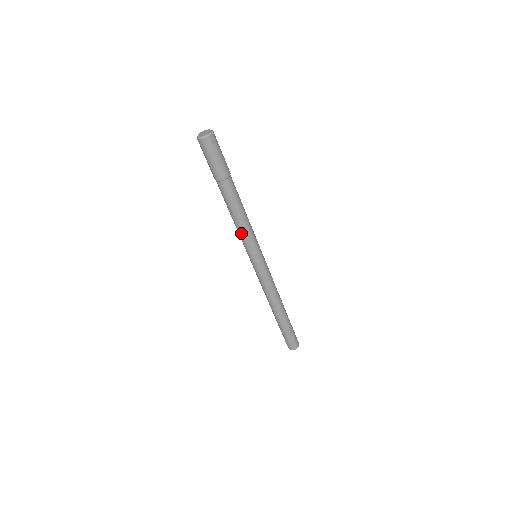
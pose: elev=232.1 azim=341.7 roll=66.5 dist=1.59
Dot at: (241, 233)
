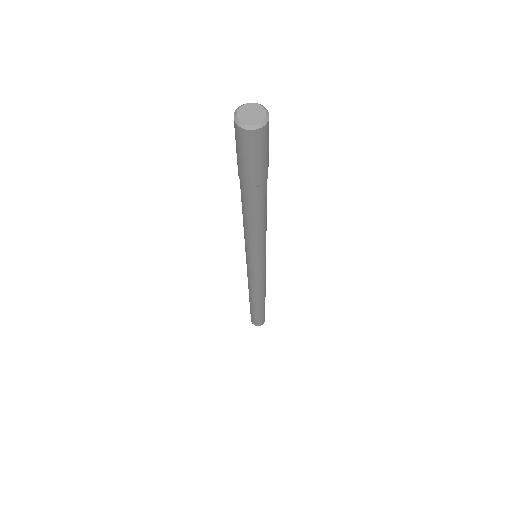
Dot at: (261, 240)
